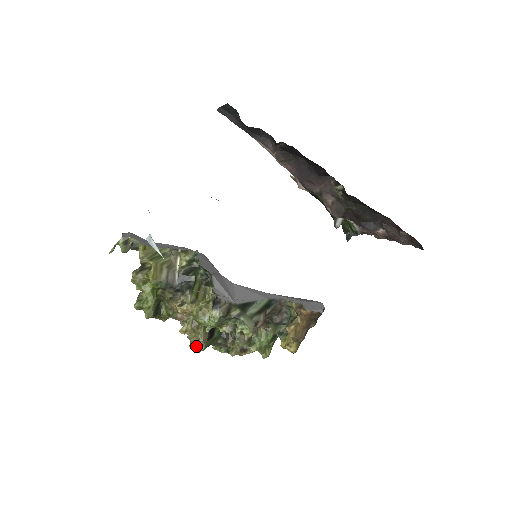
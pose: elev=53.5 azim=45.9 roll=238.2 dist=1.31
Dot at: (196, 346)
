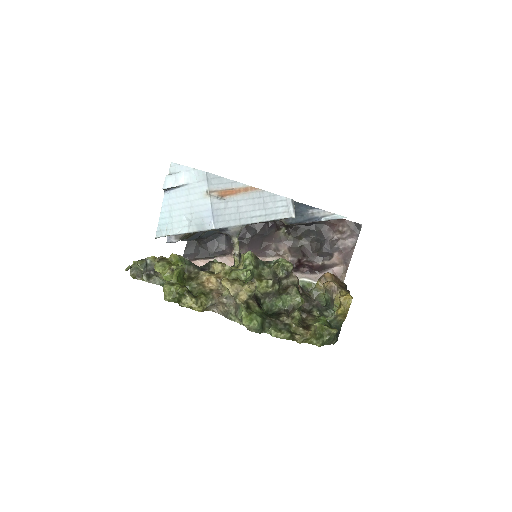
Dot at: (249, 315)
